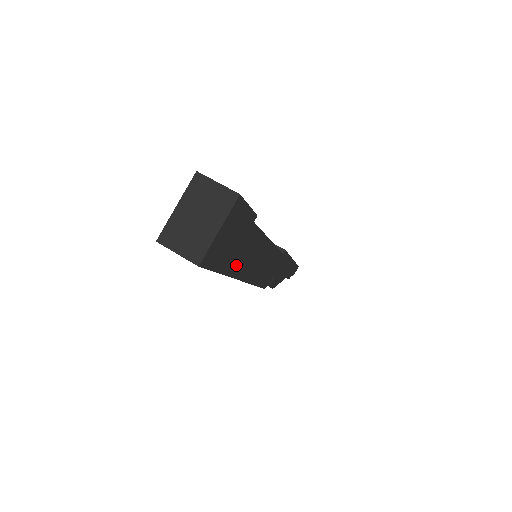
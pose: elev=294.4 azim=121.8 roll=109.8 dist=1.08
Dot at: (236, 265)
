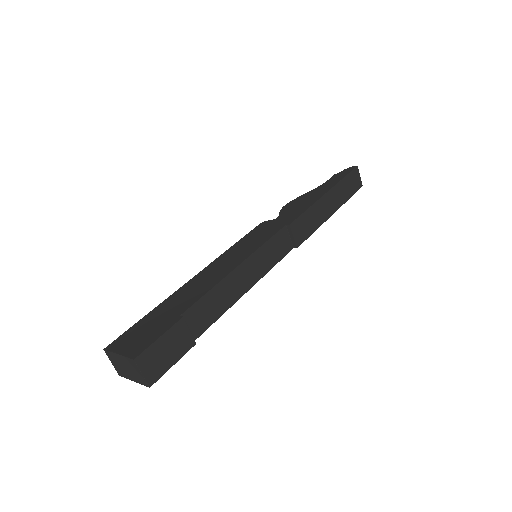
Dot at: occluded
